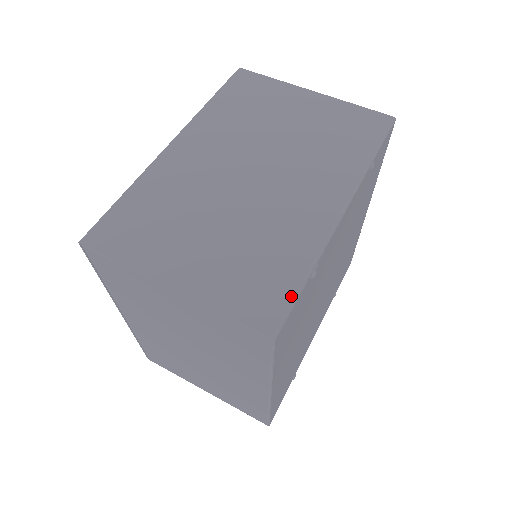
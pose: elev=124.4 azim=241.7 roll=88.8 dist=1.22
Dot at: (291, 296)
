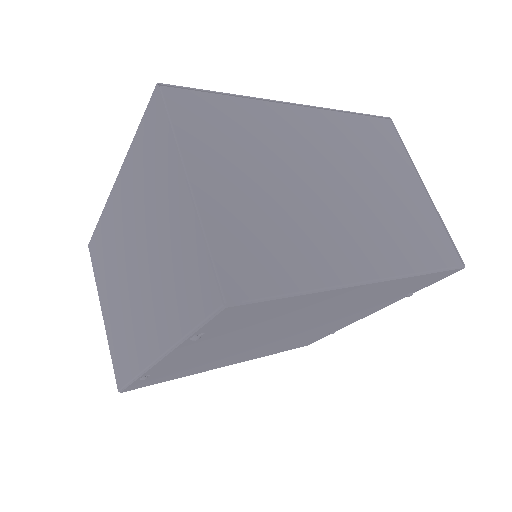
Dot at: (126, 381)
